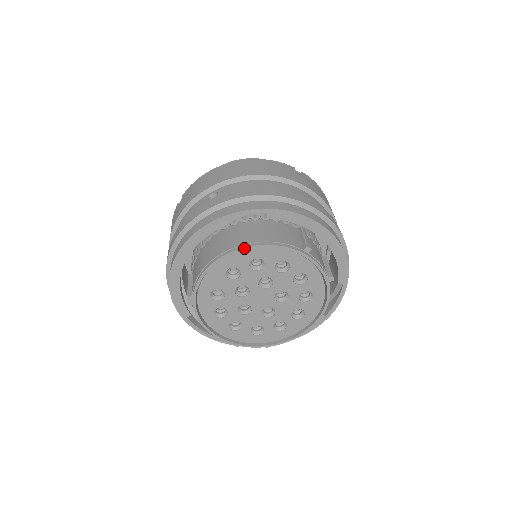
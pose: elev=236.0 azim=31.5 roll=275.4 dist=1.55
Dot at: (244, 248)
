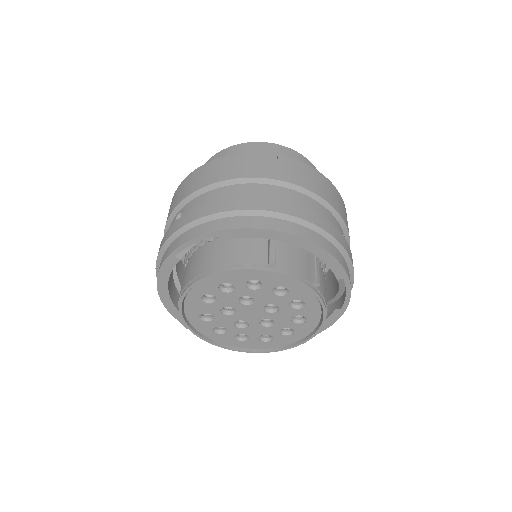
Dot at: (202, 278)
